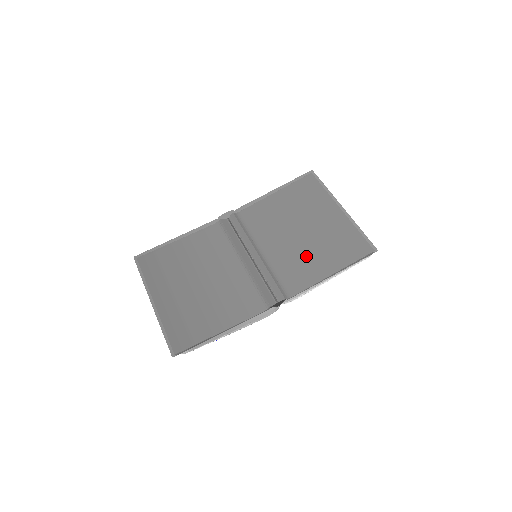
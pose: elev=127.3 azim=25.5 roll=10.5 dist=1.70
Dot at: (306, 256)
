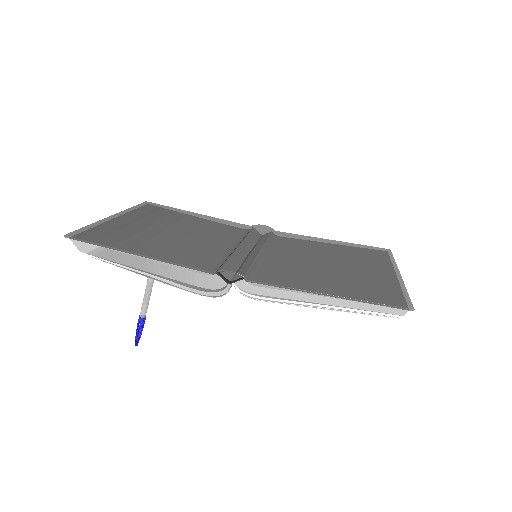
Dot at: (311, 273)
